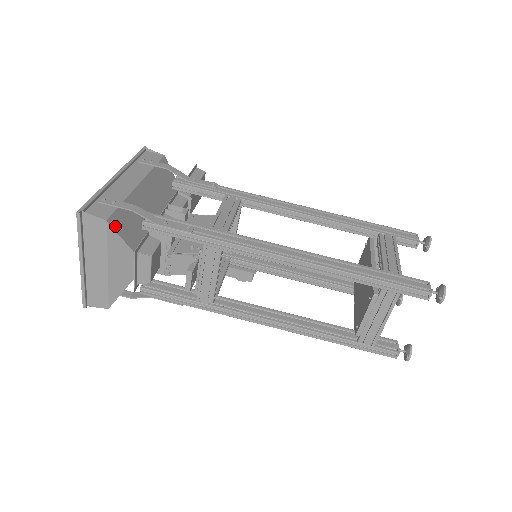
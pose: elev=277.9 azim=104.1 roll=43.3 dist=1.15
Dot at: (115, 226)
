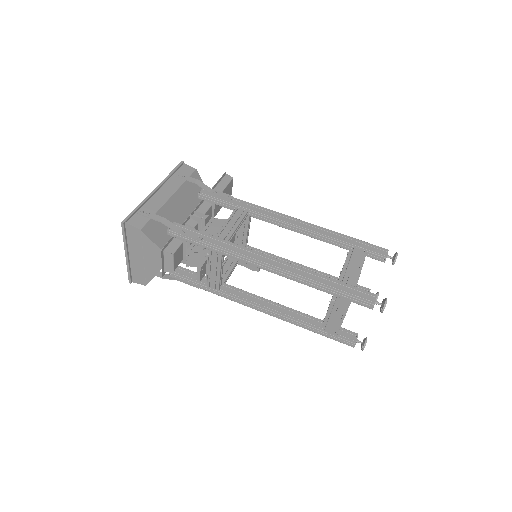
Dot at: (147, 233)
